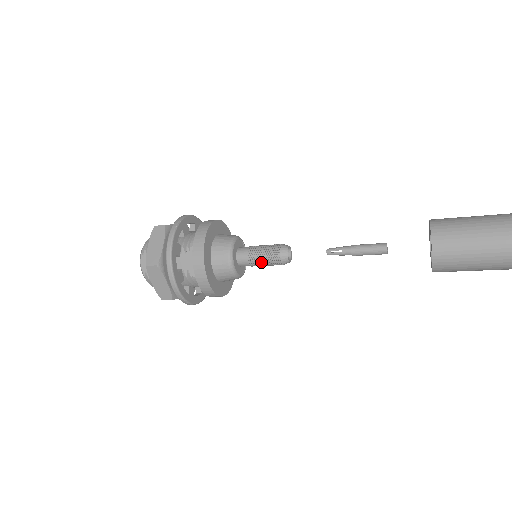
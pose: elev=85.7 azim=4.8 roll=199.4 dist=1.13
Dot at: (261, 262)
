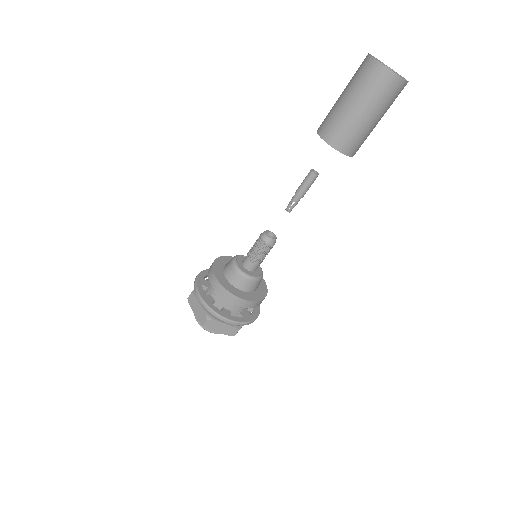
Dot at: (260, 257)
